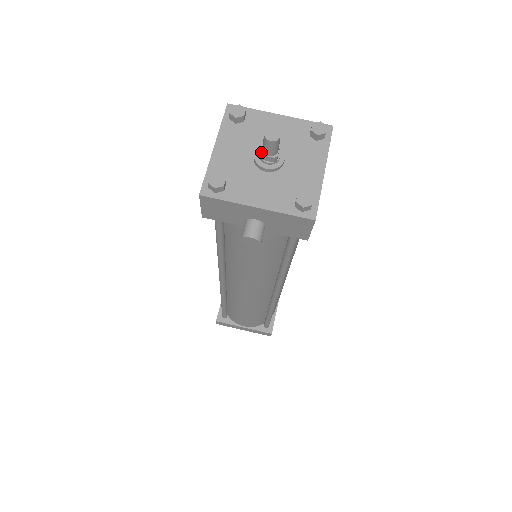
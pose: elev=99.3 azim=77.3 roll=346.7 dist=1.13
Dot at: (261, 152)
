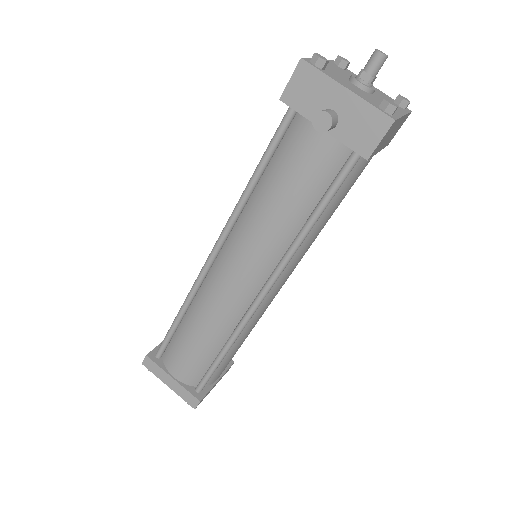
Dot at: (362, 69)
